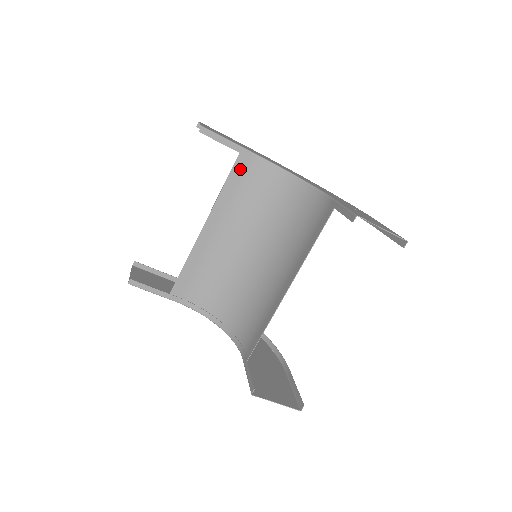
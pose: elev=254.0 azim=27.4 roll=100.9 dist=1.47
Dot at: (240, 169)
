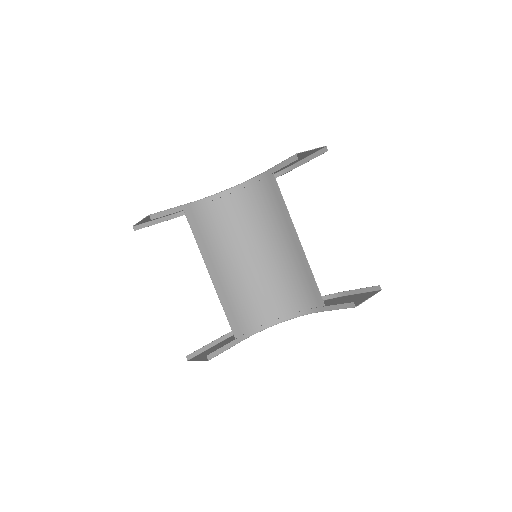
Dot at: (193, 219)
